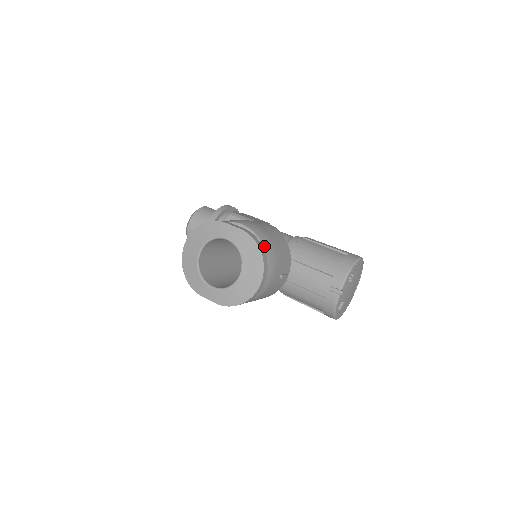
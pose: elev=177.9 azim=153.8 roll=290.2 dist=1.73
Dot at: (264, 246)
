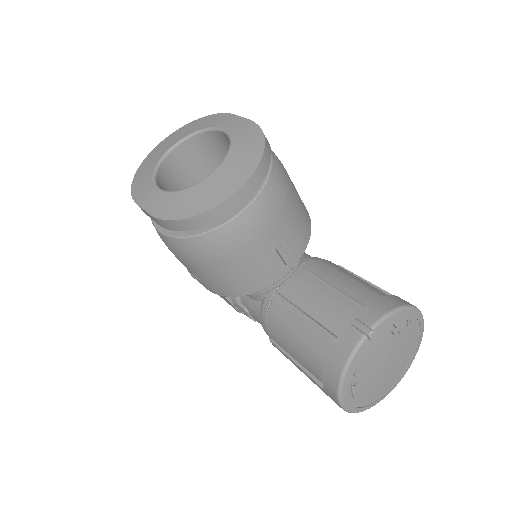
Dot at: (274, 166)
